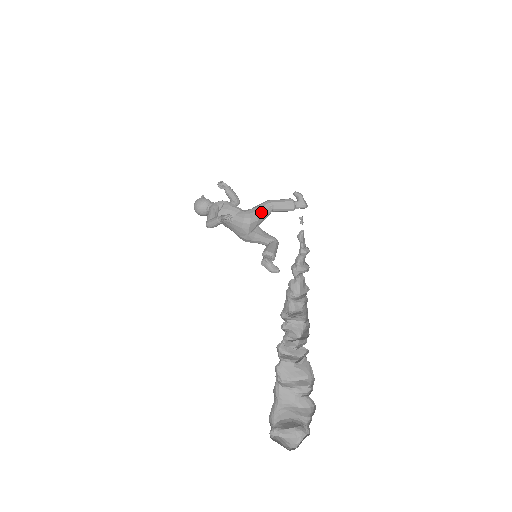
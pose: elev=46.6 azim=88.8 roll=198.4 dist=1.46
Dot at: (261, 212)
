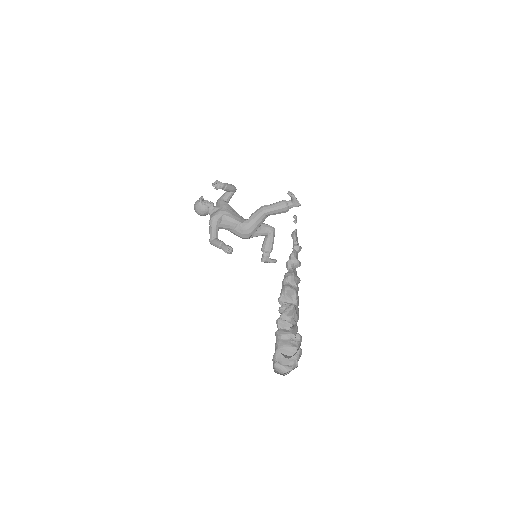
Dot at: (257, 225)
